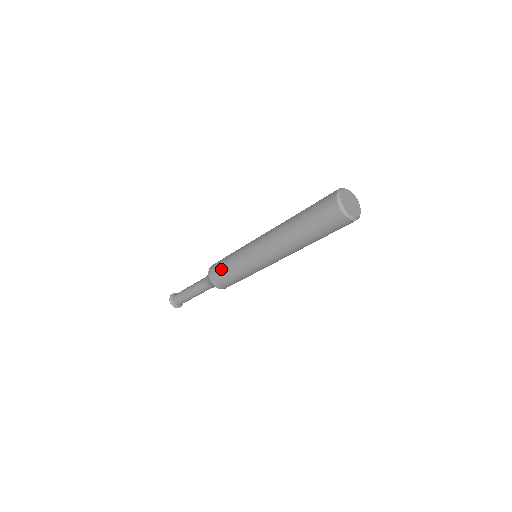
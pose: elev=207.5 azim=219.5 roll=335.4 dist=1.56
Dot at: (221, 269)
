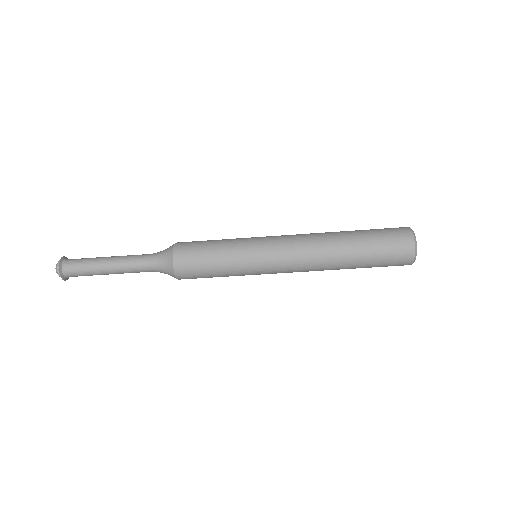
Dot at: (203, 253)
